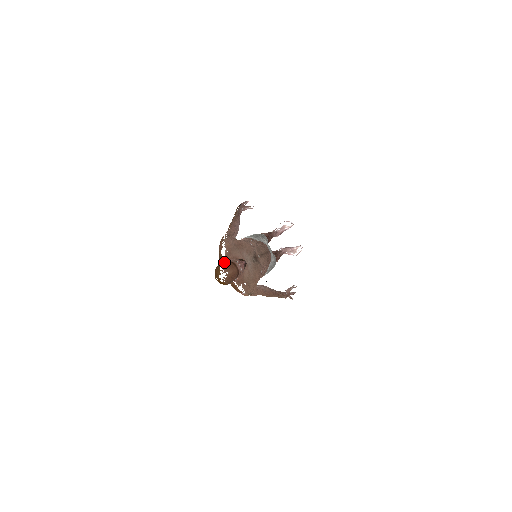
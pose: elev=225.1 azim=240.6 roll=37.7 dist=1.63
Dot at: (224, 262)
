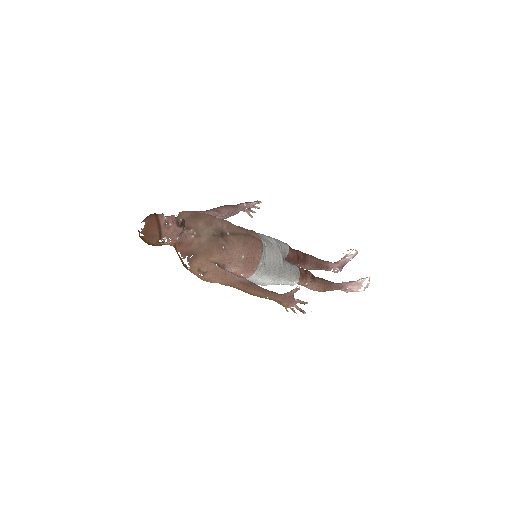
Dot at: occluded
